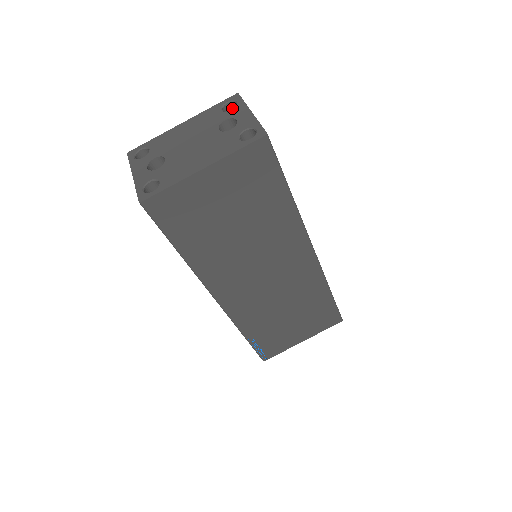
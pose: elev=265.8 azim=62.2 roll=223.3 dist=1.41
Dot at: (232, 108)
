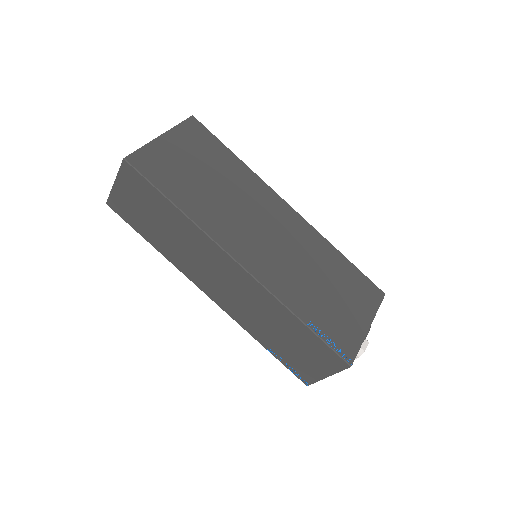
Dot at: occluded
